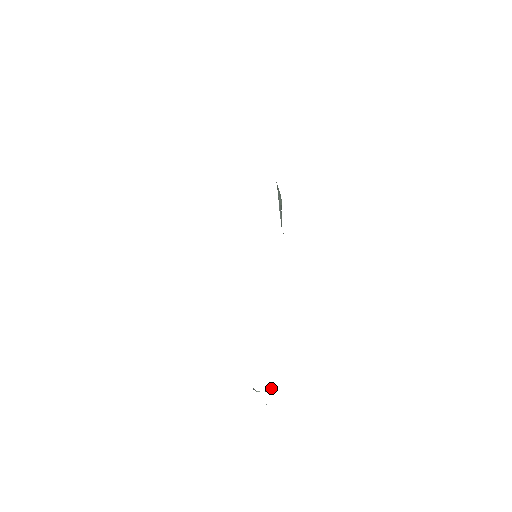
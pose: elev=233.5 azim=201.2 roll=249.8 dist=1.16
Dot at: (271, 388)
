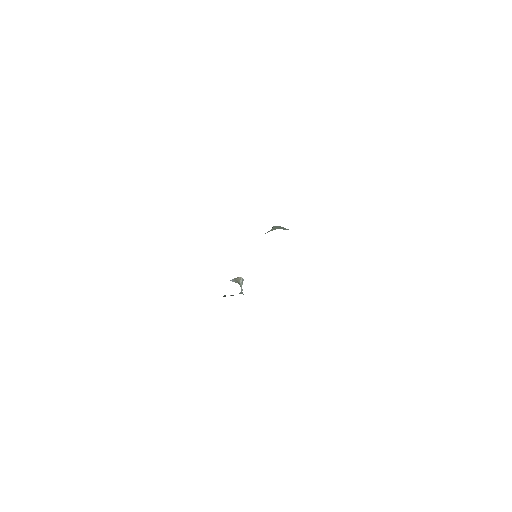
Dot at: (241, 280)
